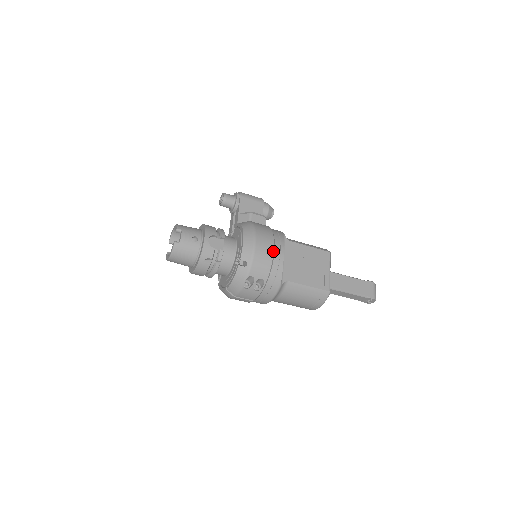
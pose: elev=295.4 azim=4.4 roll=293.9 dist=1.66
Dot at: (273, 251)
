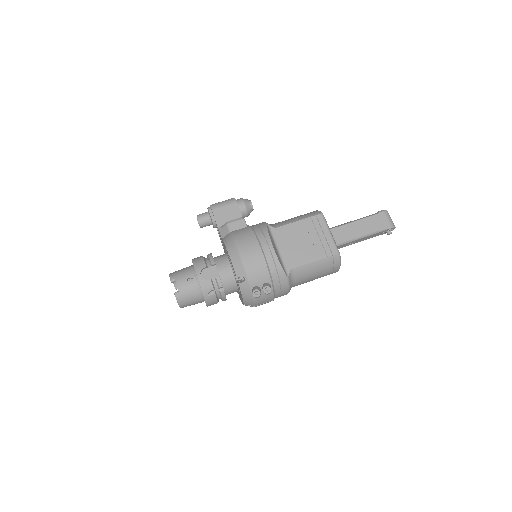
Dot at: (262, 253)
